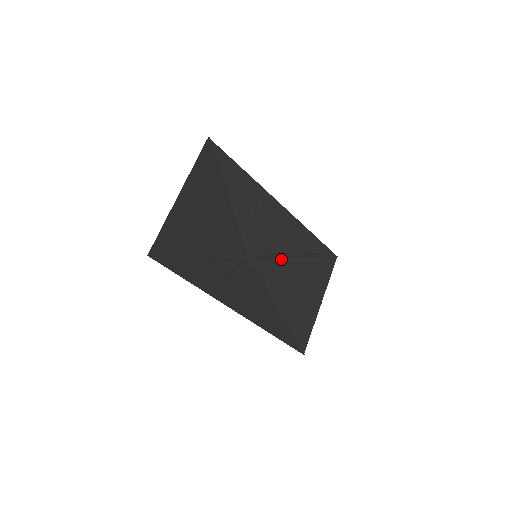
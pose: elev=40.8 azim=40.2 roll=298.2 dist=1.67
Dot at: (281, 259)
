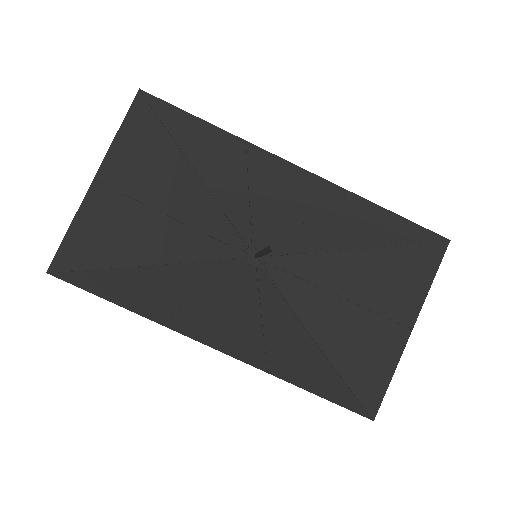
Dot at: (321, 256)
